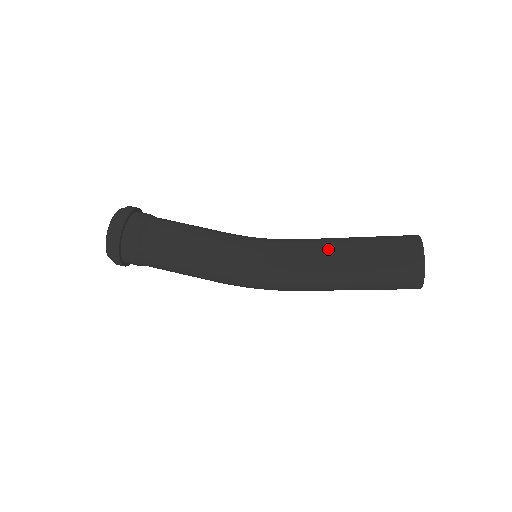
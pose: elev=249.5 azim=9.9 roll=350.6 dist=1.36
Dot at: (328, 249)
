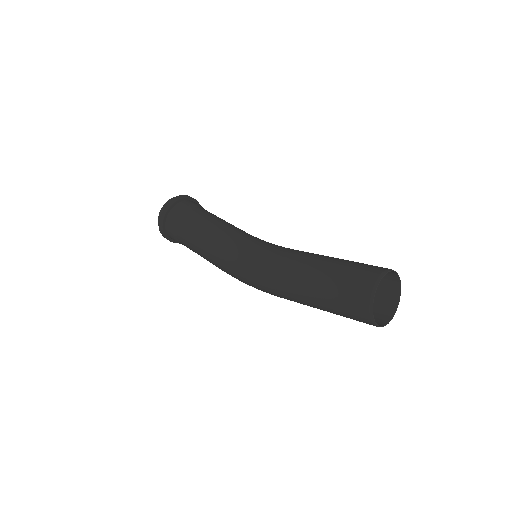
Dot at: (299, 262)
